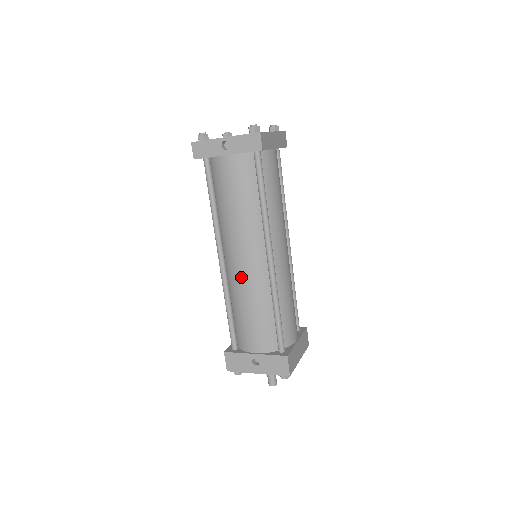
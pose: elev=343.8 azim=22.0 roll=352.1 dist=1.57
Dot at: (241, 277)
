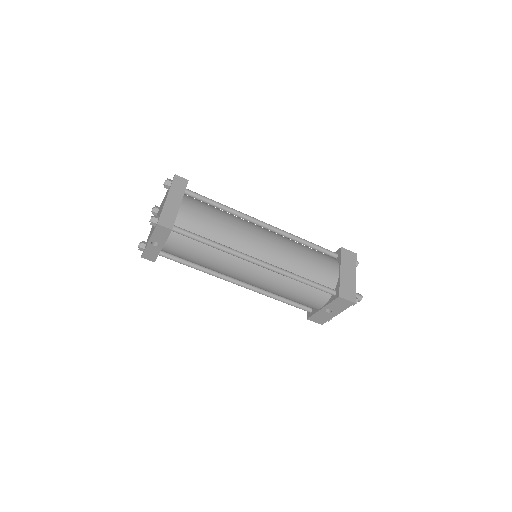
Dot at: (260, 285)
